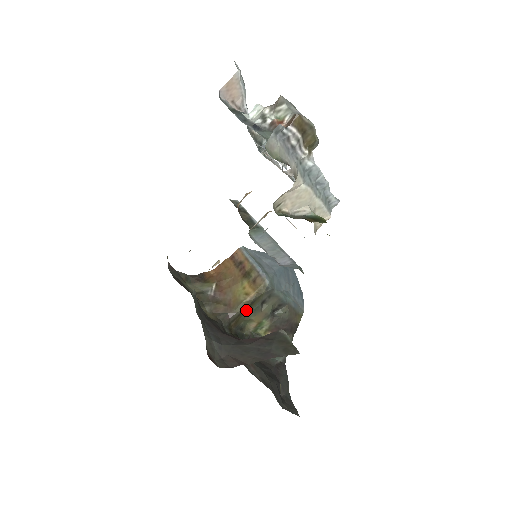
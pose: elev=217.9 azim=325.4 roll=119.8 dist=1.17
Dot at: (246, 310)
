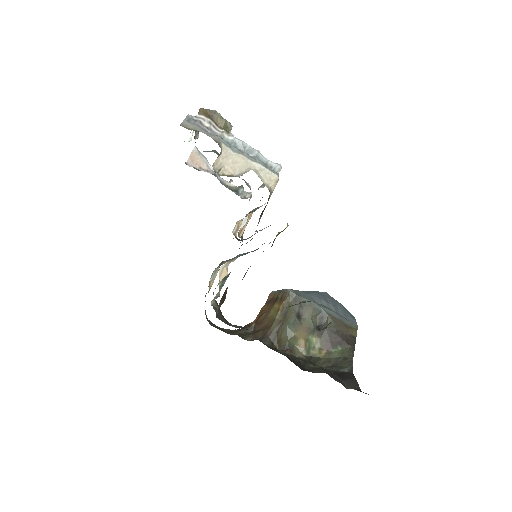
Dot at: (283, 325)
